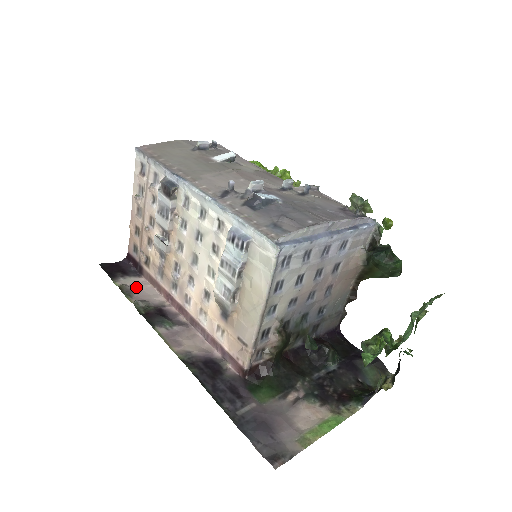
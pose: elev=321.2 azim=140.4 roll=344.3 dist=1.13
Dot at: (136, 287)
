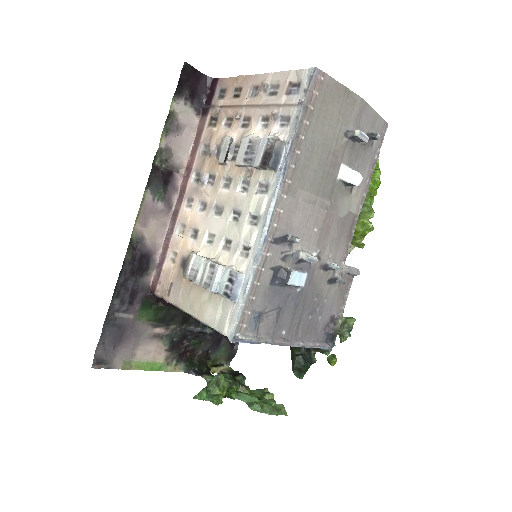
Dot at: (182, 127)
